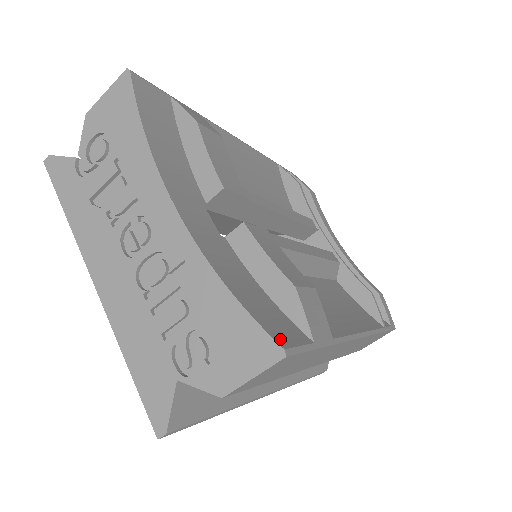
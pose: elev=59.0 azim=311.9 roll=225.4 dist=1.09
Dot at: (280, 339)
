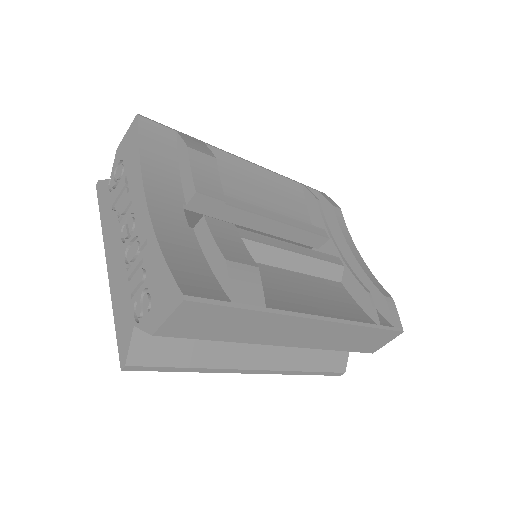
Dot at: (188, 290)
